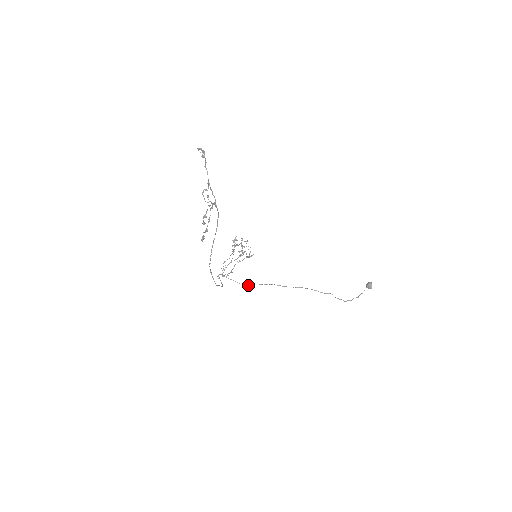
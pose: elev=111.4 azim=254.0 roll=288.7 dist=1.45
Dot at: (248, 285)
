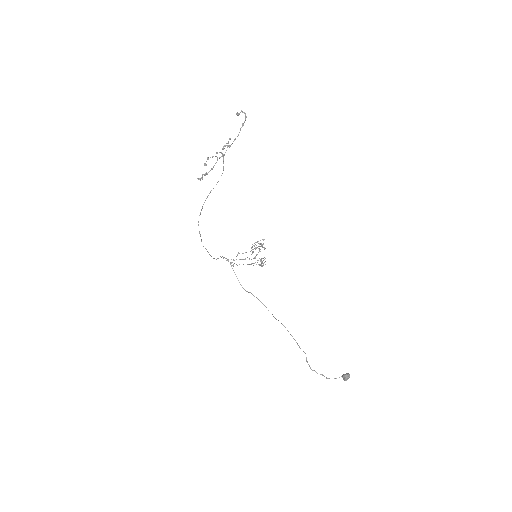
Dot at: occluded
